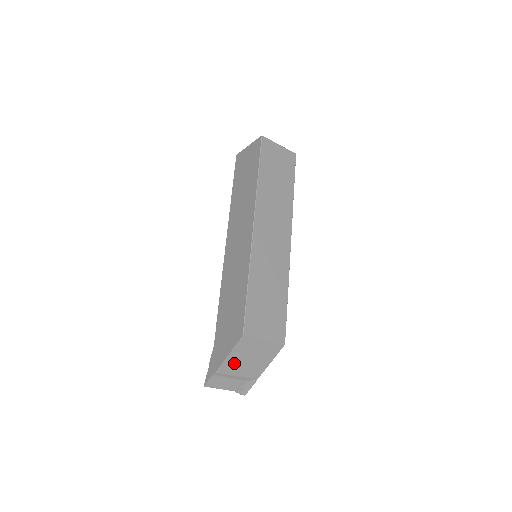
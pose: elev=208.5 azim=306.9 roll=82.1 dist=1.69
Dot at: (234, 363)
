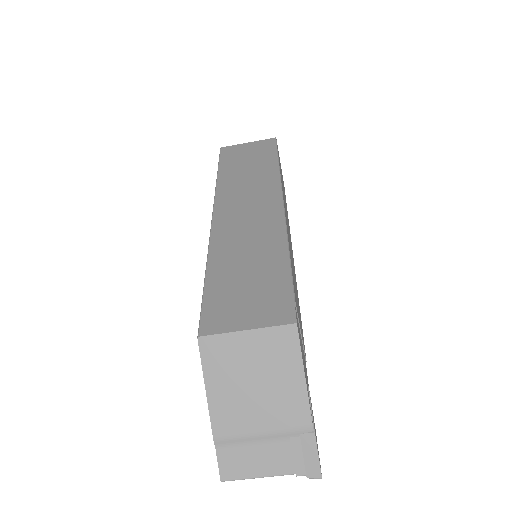
Dot at: (232, 405)
